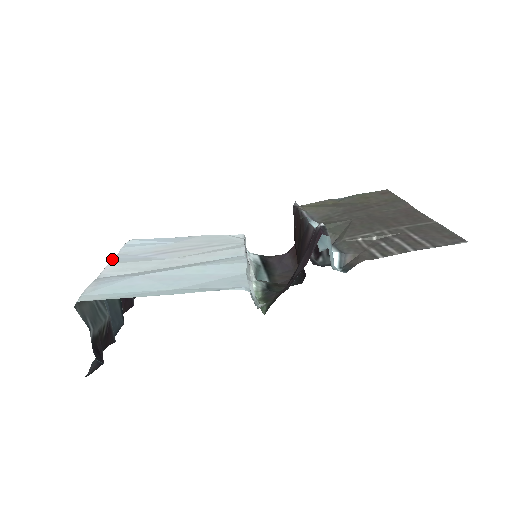
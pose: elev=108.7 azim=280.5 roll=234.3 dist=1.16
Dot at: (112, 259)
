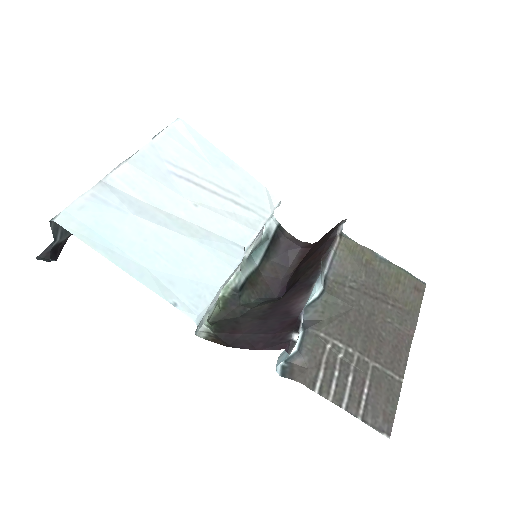
Dot at: (137, 152)
